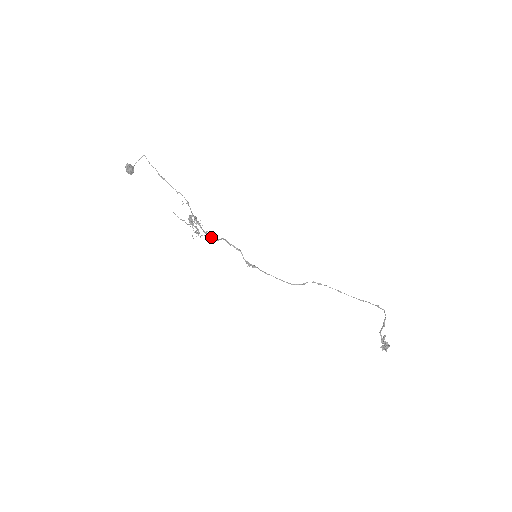
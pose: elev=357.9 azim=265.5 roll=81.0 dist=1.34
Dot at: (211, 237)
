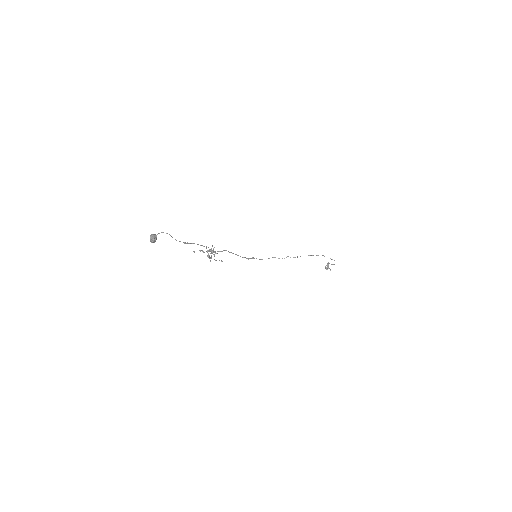
Dot at: (222, 251)
